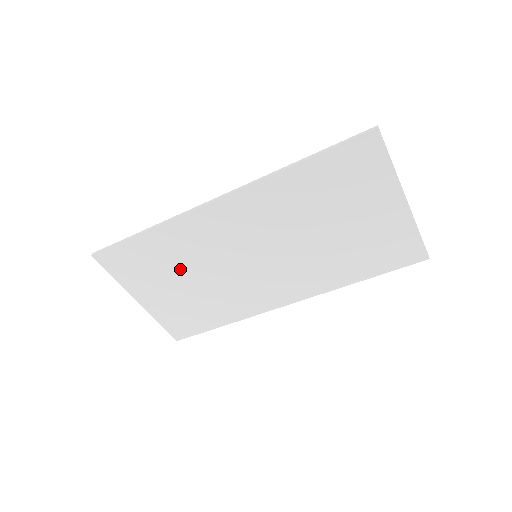
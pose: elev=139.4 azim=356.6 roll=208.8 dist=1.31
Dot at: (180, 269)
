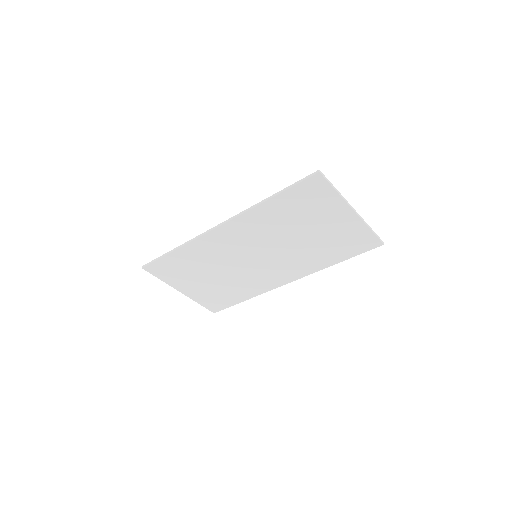
Dot at: (205, 270)
